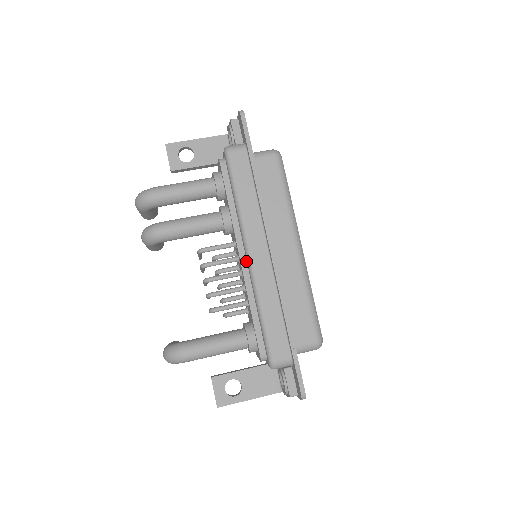
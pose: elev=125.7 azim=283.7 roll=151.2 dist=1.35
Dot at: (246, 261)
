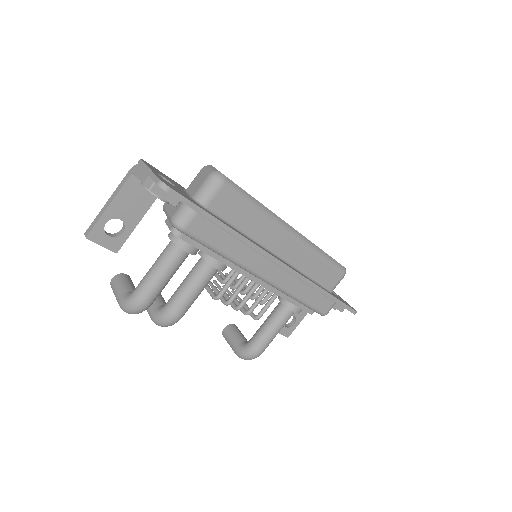
Dot at: occluded
